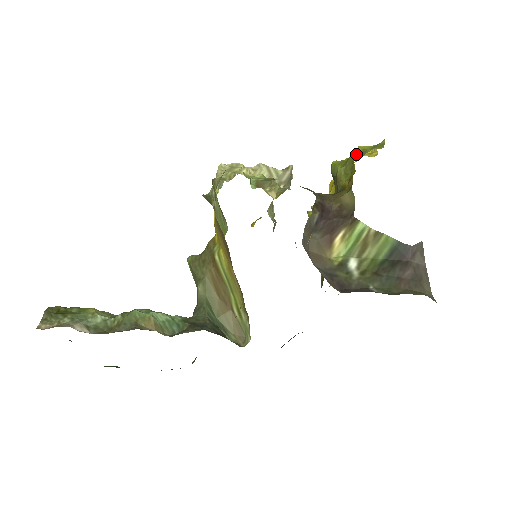
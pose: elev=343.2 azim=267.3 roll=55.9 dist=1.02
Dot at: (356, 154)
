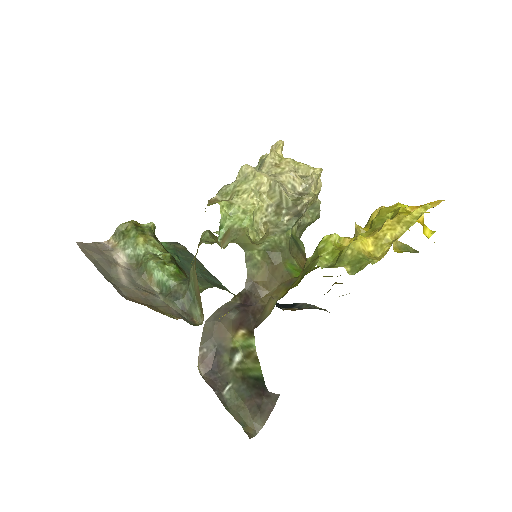
Dot at: (341, 251)
